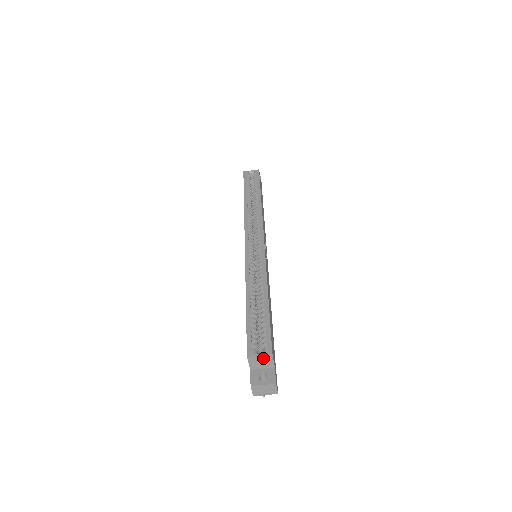
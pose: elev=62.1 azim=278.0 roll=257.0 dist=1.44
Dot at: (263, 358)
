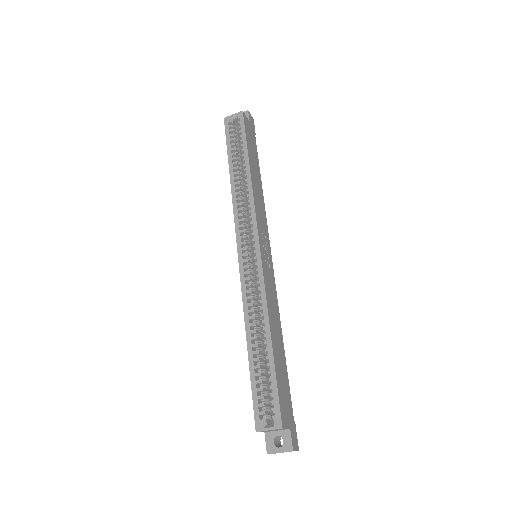
Dot at: occluded
